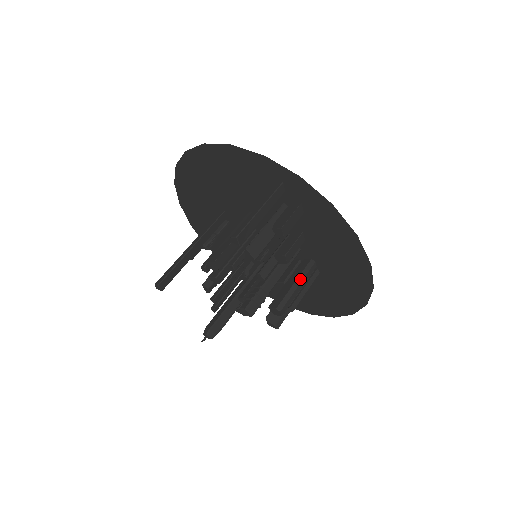
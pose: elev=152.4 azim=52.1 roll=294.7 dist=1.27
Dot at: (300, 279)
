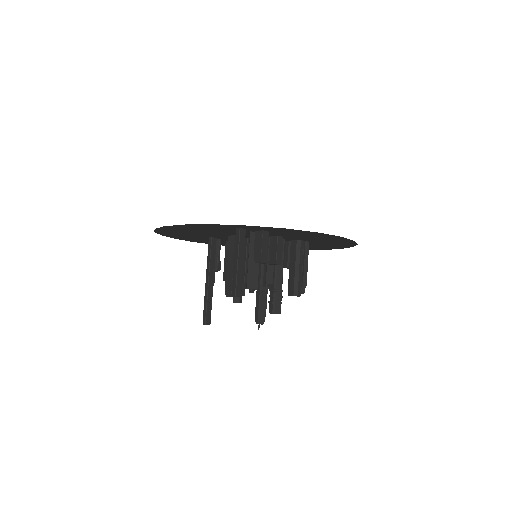
Dot at: (297, 262)
